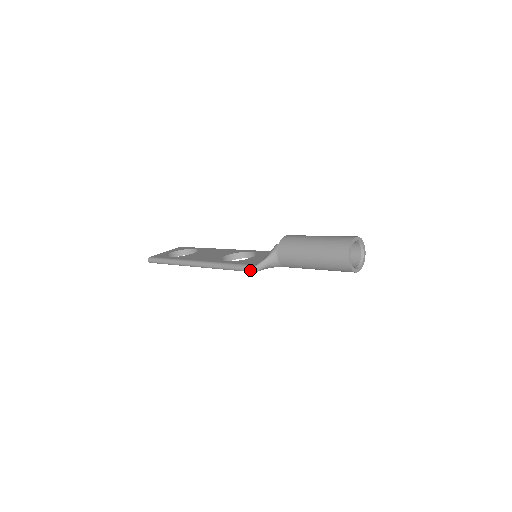
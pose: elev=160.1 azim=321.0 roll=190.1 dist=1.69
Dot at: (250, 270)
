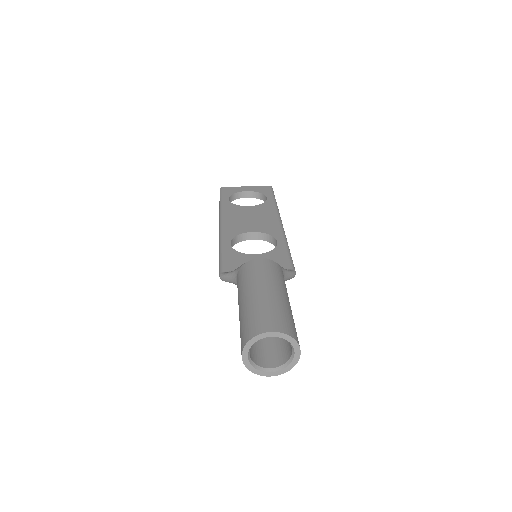
Dot at: (219, 274)
